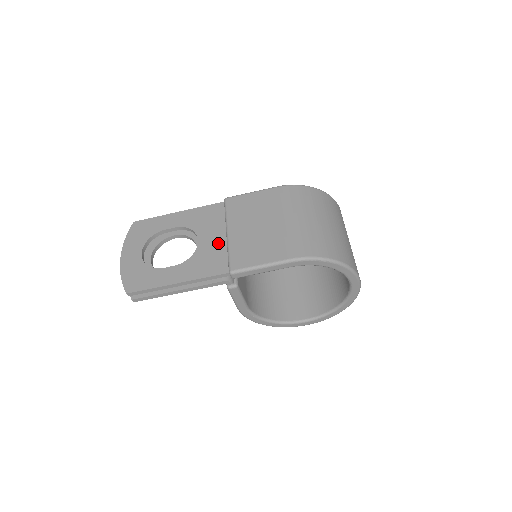
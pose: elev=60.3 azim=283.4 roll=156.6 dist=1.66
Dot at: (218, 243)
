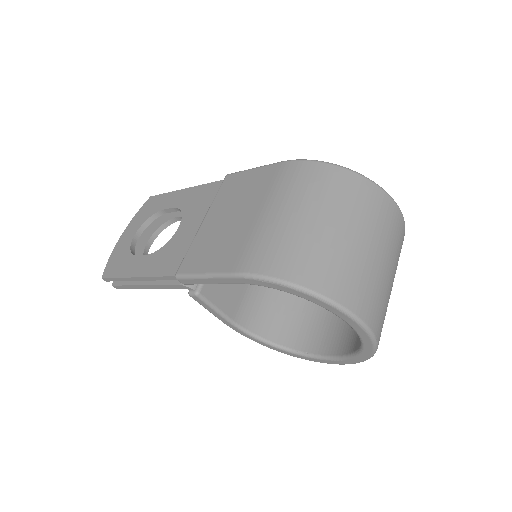
Dot at: (190, 234)
